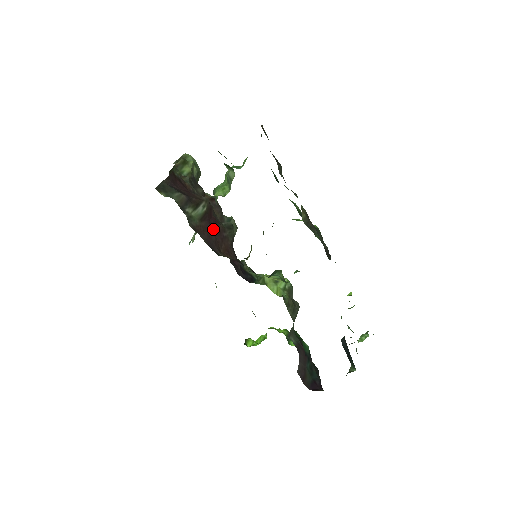
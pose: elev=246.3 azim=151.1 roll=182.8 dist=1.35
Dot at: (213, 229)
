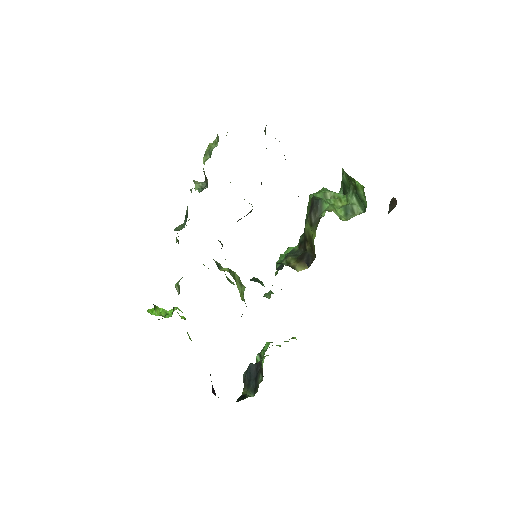
Dot at: occluded
